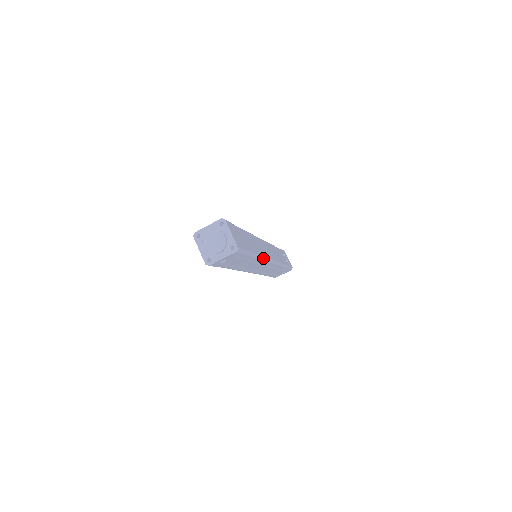
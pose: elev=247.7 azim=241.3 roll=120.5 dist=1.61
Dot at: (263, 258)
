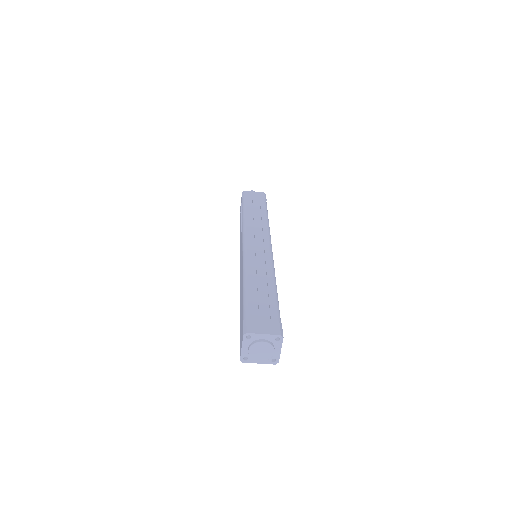
Dot at: occluded
